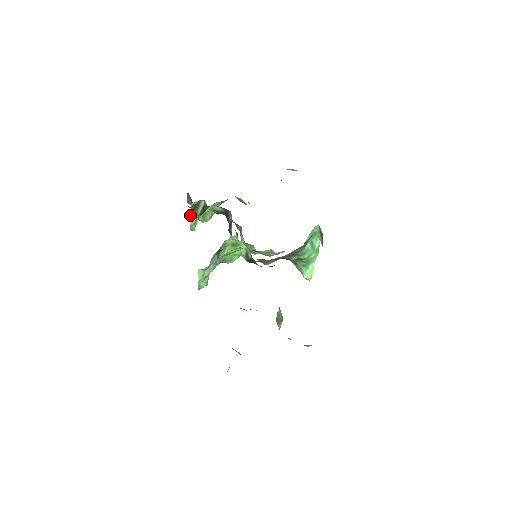
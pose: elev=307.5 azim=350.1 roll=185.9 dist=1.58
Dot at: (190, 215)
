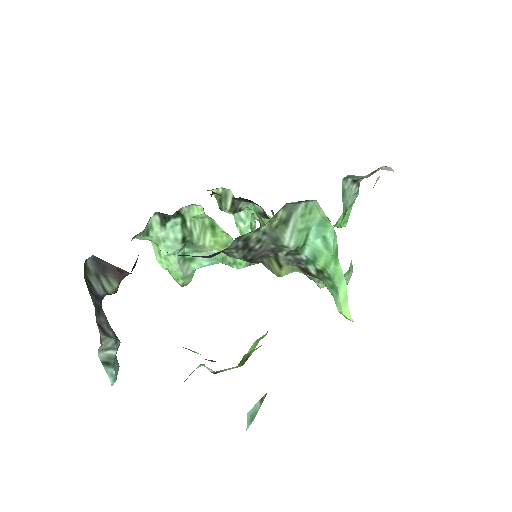
Dot at: (234, 217)
